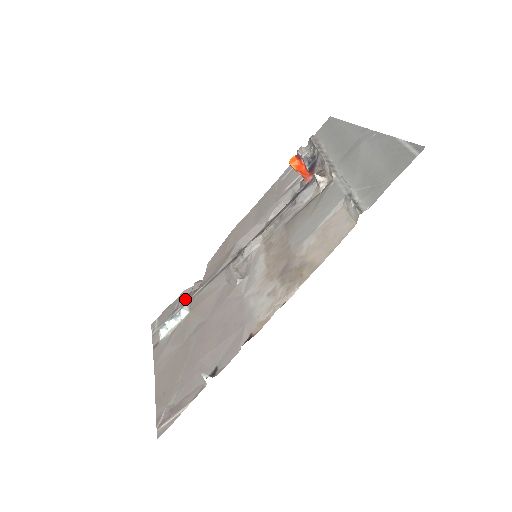
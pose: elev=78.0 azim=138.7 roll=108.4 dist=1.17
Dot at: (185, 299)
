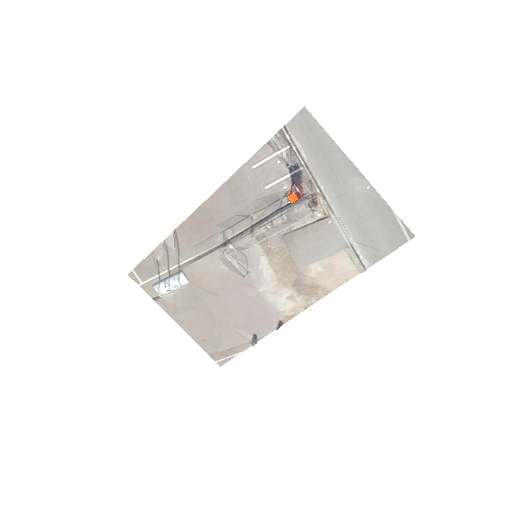
Dot at: (166, 261)
